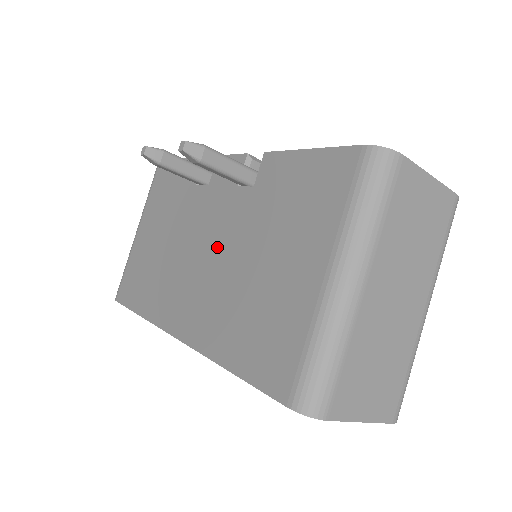
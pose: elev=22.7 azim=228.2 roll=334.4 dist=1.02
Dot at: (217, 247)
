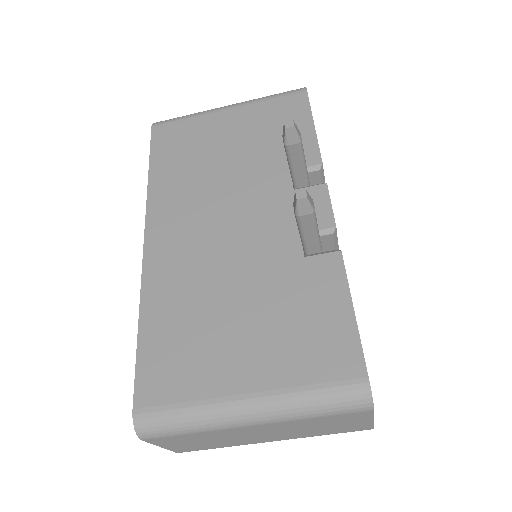
Dot at: (237, 243)
